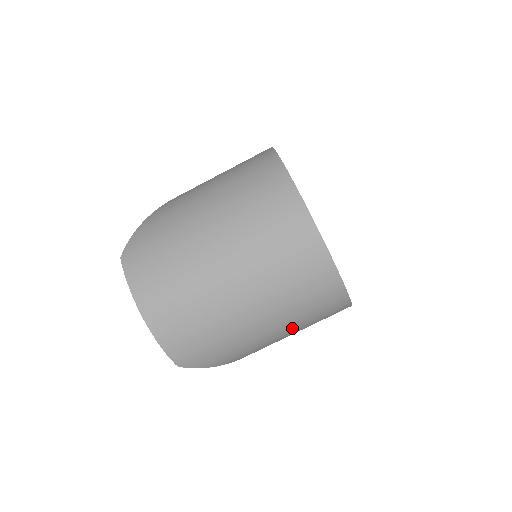
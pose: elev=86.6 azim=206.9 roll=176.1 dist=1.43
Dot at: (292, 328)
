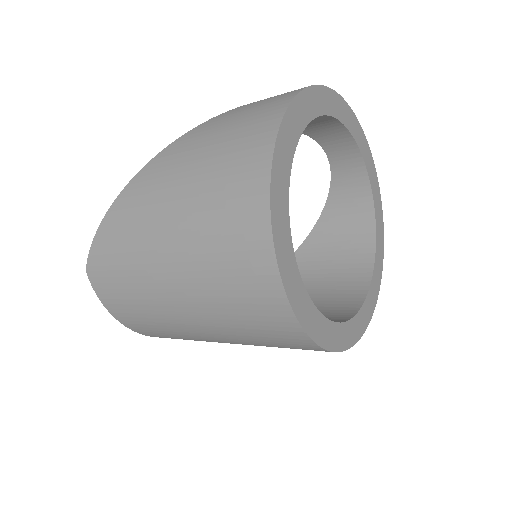
Dot at: occluded
